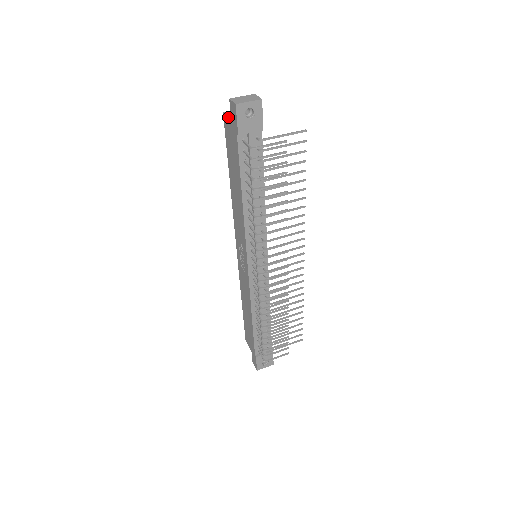
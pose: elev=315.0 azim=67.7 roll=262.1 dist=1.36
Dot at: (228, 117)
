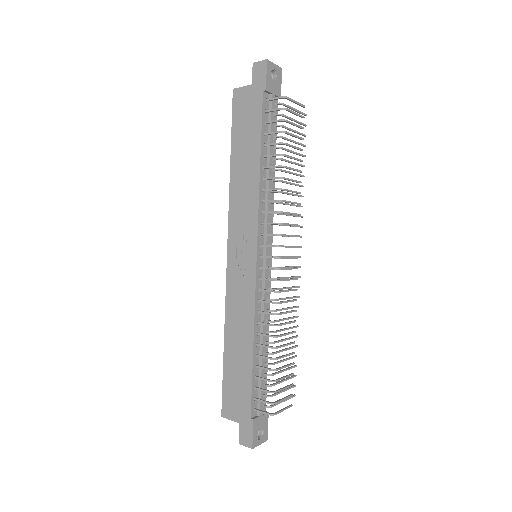
Dot at: (245, 86)
